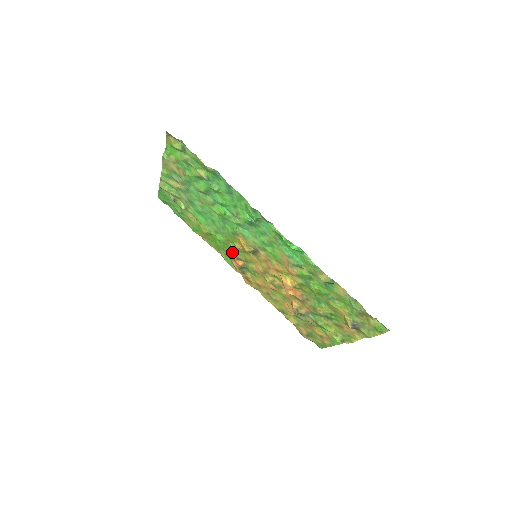
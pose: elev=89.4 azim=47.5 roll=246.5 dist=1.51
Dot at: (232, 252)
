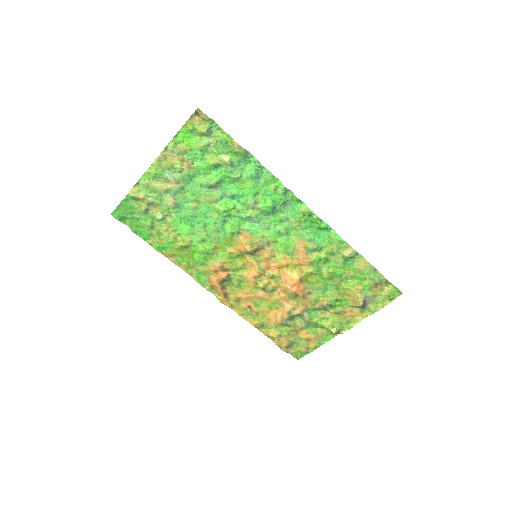
Dot at: (218, 262)
